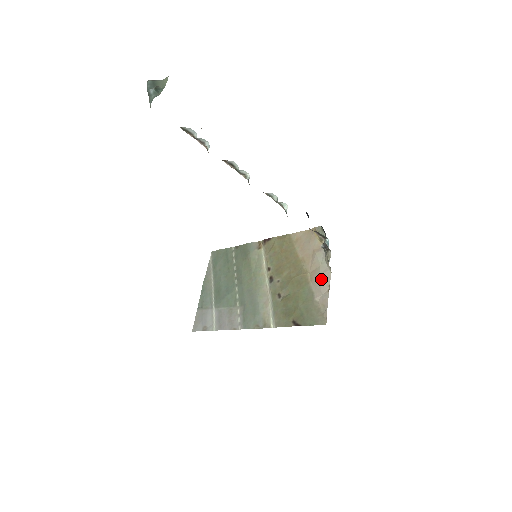
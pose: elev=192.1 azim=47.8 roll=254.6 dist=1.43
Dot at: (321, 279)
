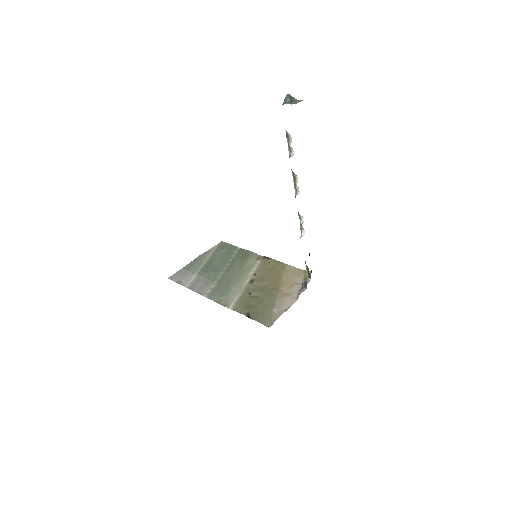
Dot at: (287, 300)
